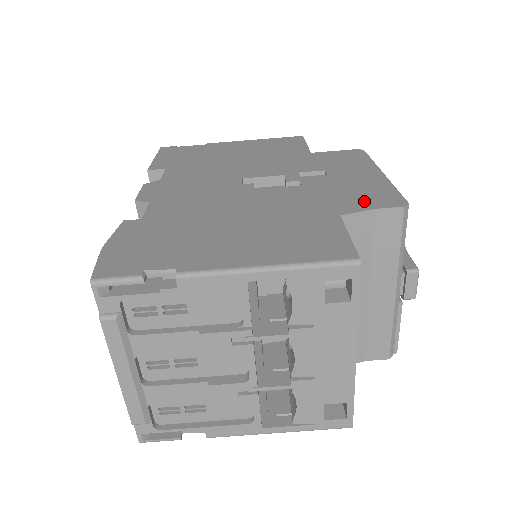
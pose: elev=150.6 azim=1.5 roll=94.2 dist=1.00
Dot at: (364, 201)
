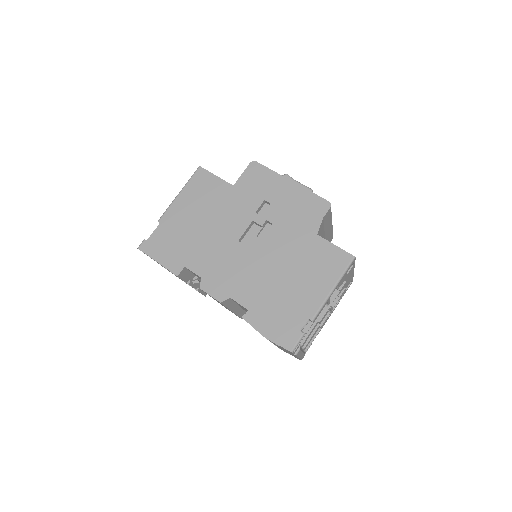
Dot at: (313, 215)
